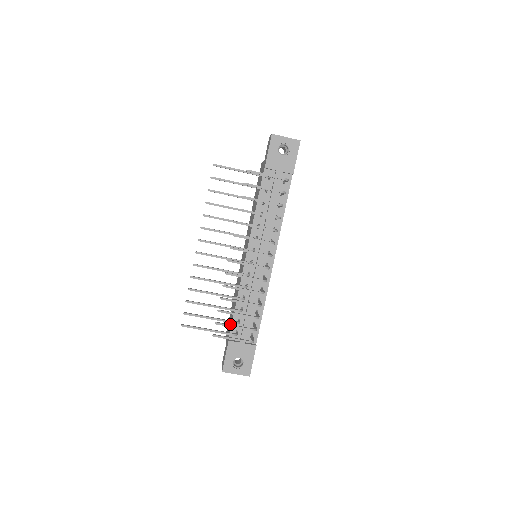
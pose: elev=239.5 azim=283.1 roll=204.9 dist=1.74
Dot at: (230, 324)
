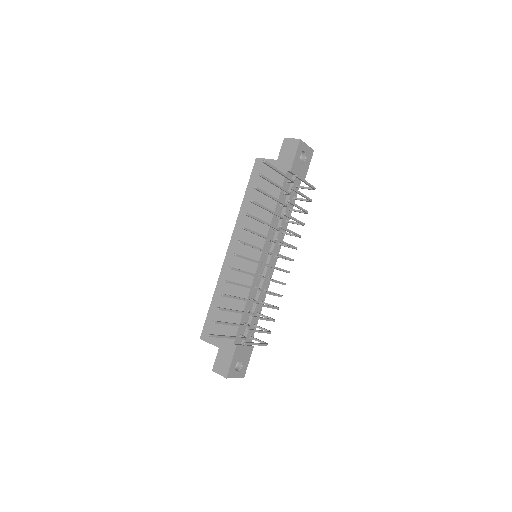
Dot at: occluded
